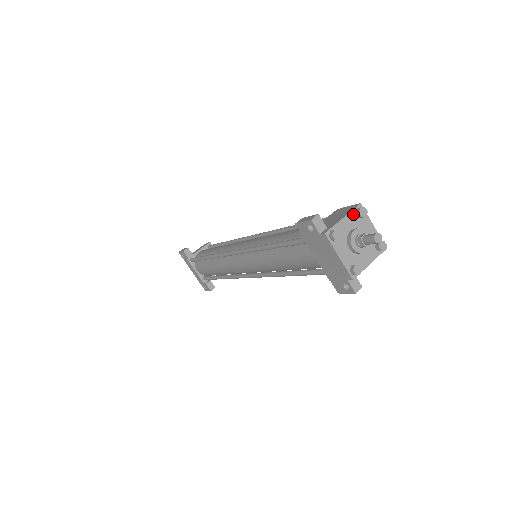
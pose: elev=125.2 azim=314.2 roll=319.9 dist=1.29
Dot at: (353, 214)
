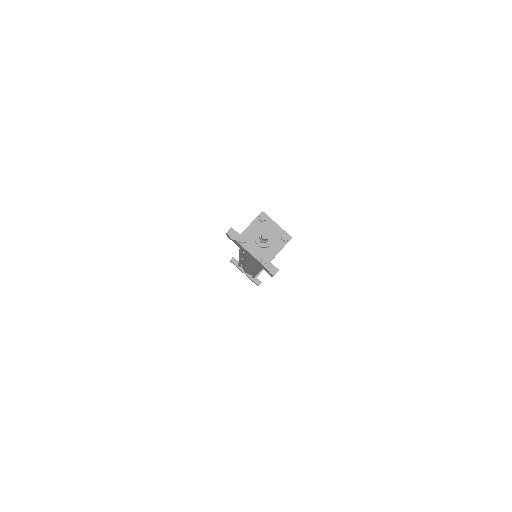
Dot at: (257, 220)
